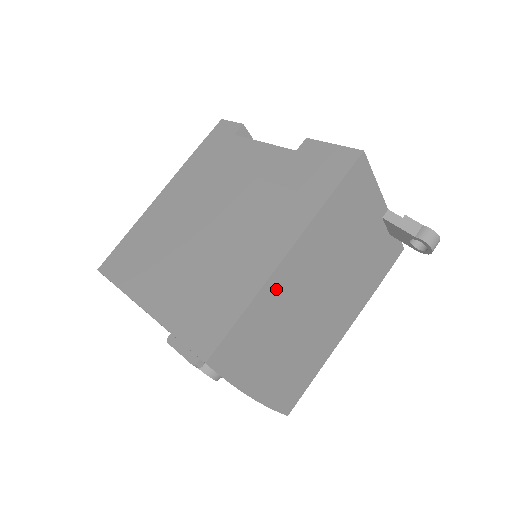
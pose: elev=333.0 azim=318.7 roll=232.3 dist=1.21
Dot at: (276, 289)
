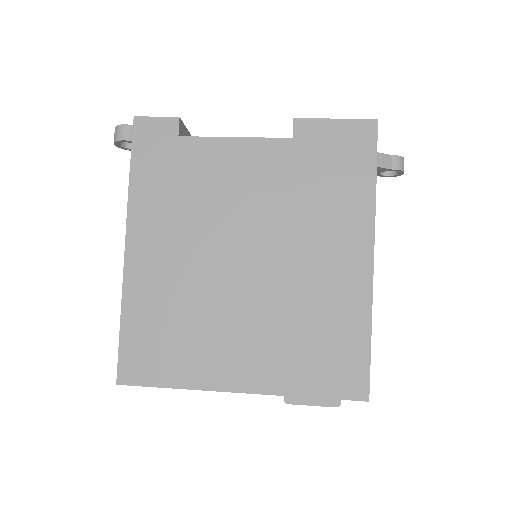
Dot at: occluded
